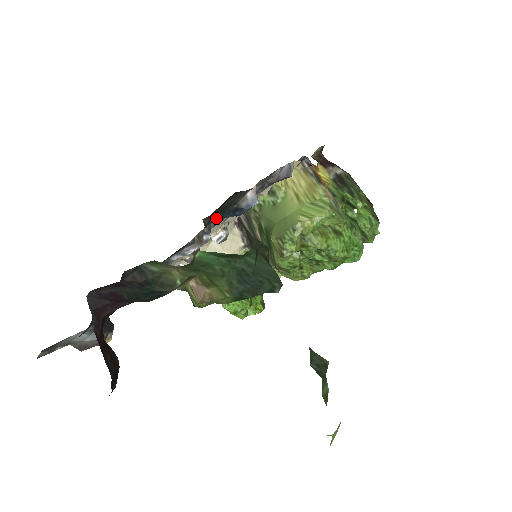
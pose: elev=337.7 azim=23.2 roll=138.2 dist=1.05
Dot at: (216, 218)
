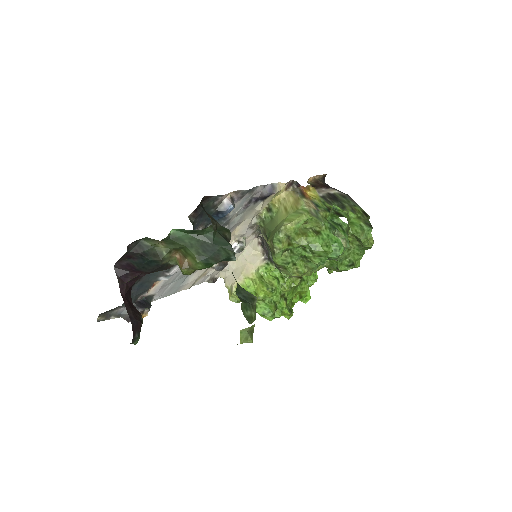
Dot at: (205, 220)
